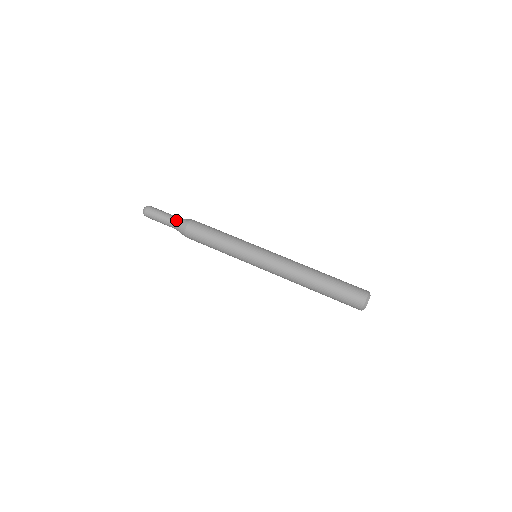
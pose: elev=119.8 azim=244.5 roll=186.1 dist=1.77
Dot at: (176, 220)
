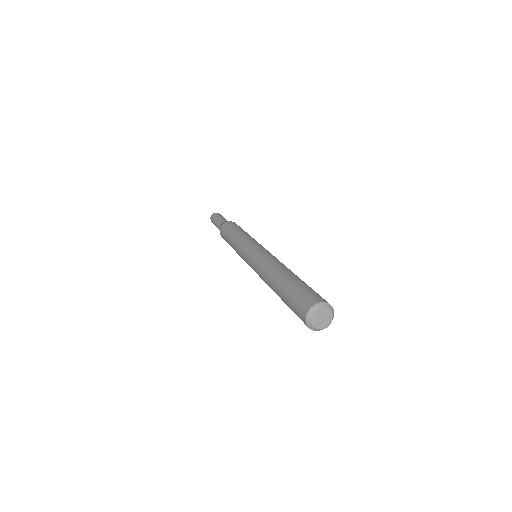
Dot at: (223, 221)
